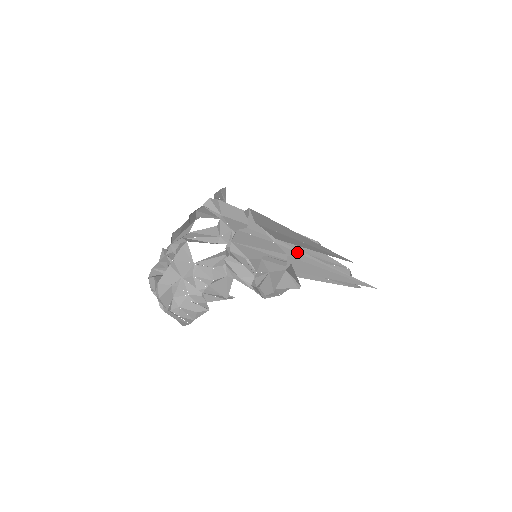
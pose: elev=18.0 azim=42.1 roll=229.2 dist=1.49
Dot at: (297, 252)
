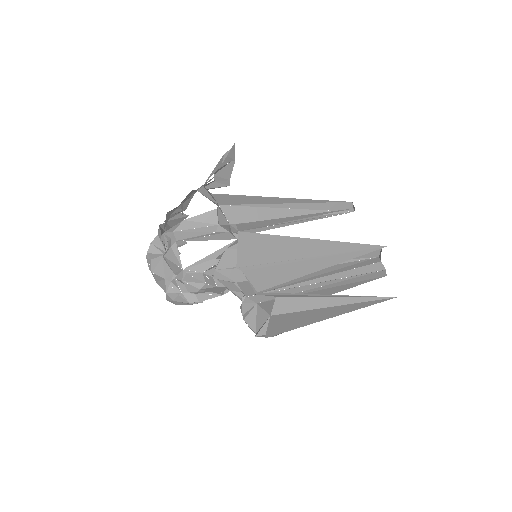
Dot at: (287, 294)
